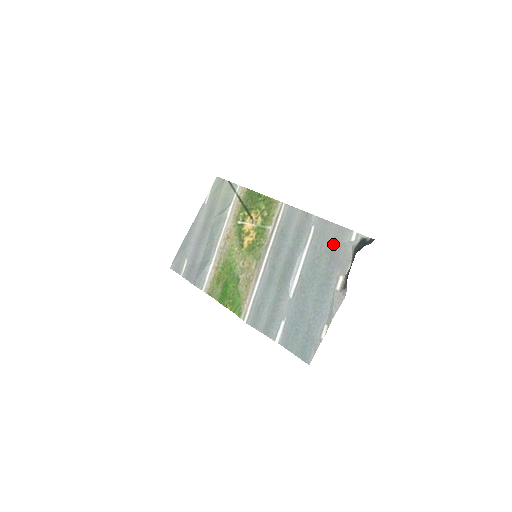
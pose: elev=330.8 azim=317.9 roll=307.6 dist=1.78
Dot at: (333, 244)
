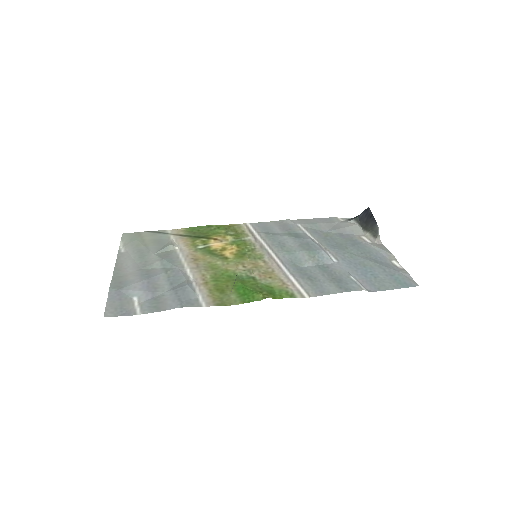
Dot at: (330, 226)
